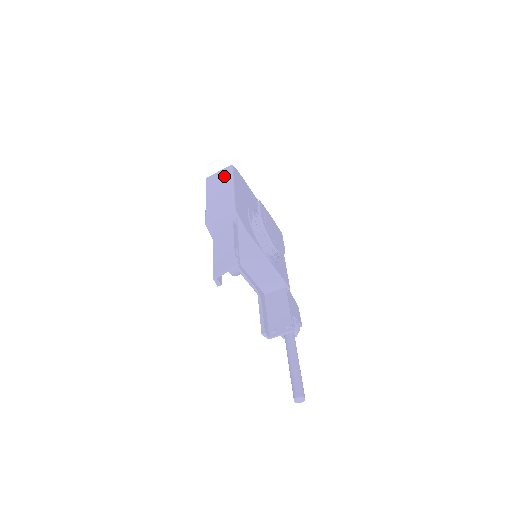
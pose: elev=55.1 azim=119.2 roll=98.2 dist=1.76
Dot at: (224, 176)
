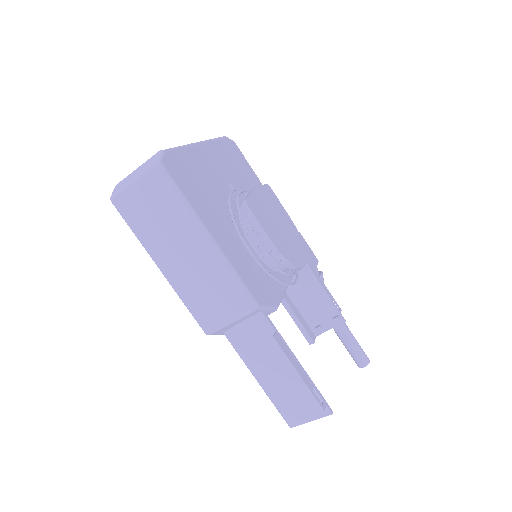
Dot at: (163, 204)
